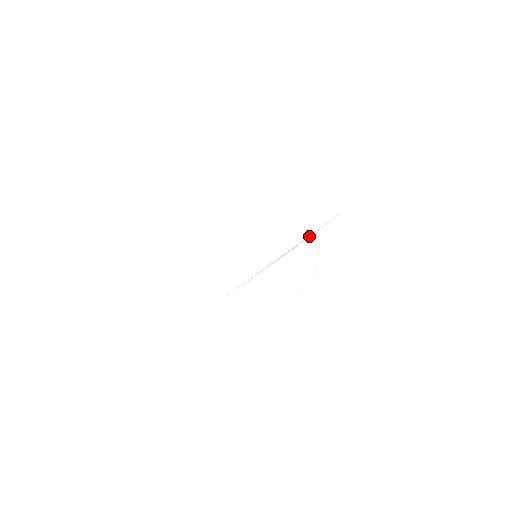
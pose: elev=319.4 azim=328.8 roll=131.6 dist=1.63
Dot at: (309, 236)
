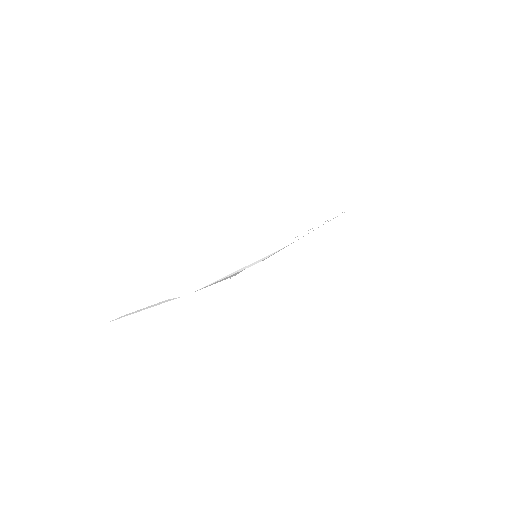
Dot at: (313, 229)
